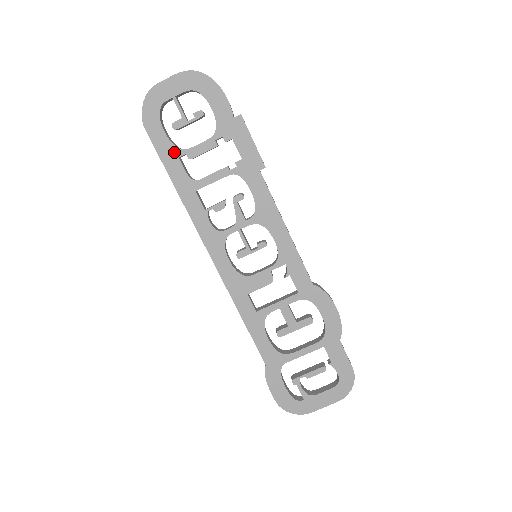
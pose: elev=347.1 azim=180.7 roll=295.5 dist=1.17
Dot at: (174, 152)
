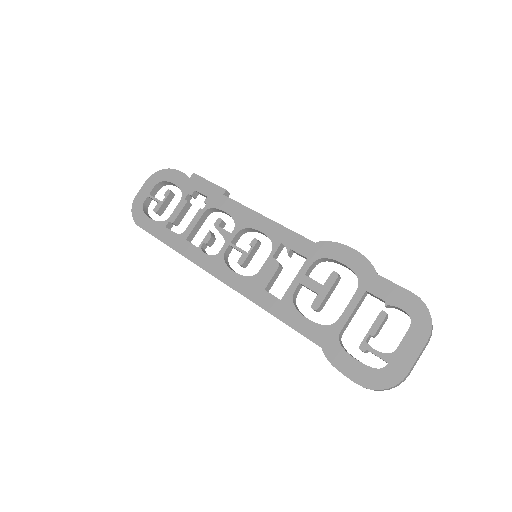
Dot at: (161, 226)
